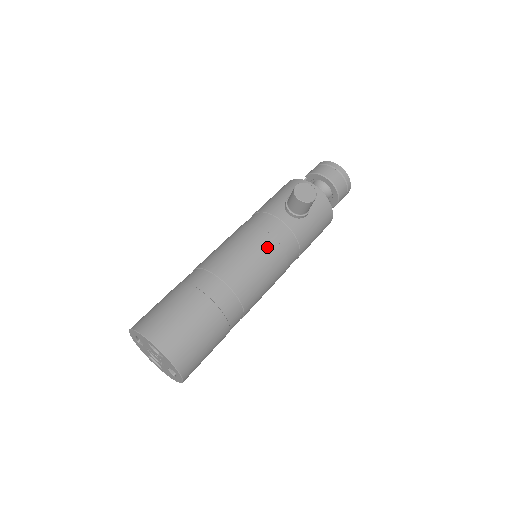
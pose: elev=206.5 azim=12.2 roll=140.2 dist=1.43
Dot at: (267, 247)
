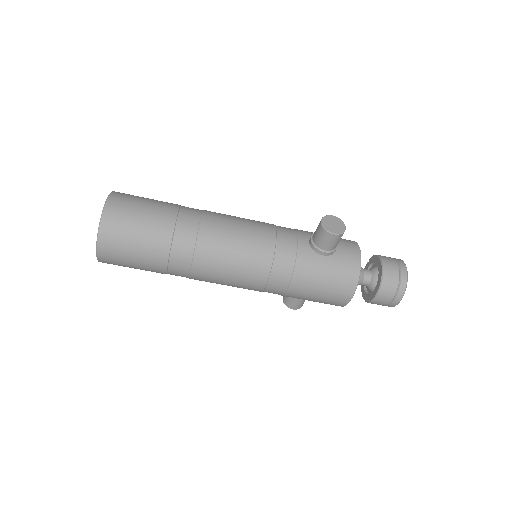
Dot at: (262, 239)
